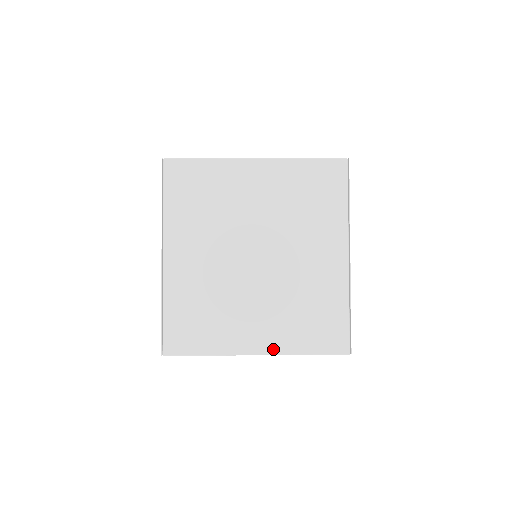
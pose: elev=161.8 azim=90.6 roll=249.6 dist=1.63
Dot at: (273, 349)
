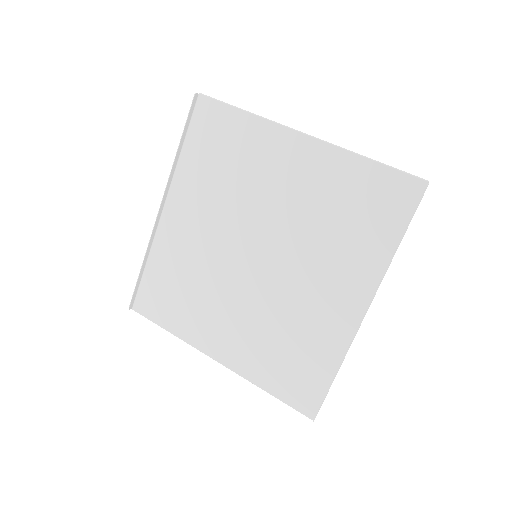
Dot at: (234, 365)
